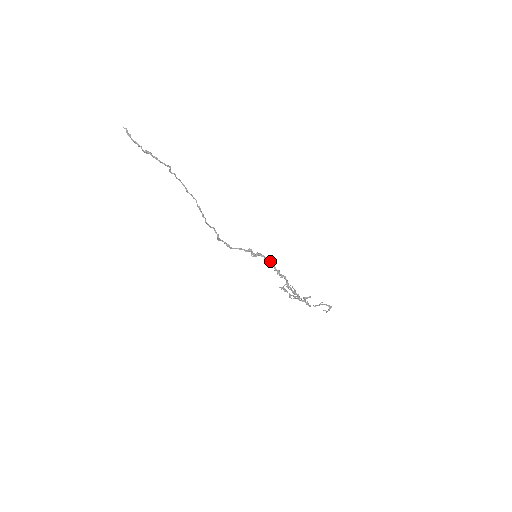
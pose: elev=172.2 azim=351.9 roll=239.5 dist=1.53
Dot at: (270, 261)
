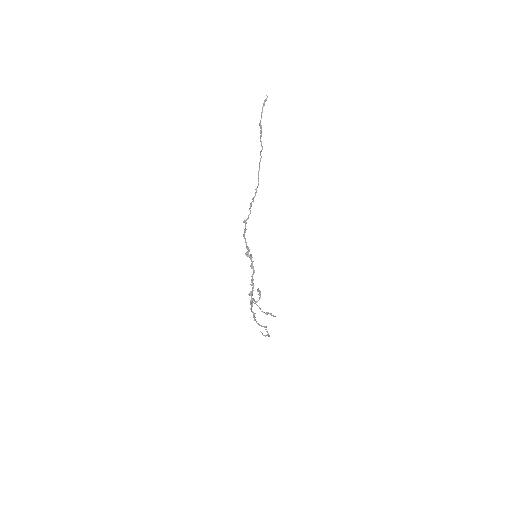
Dot at: (253, 268)
